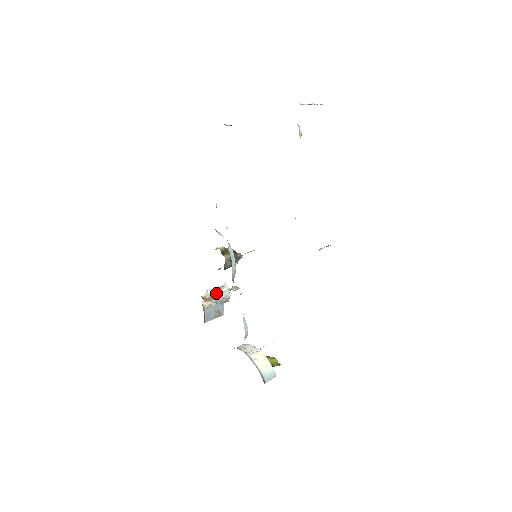
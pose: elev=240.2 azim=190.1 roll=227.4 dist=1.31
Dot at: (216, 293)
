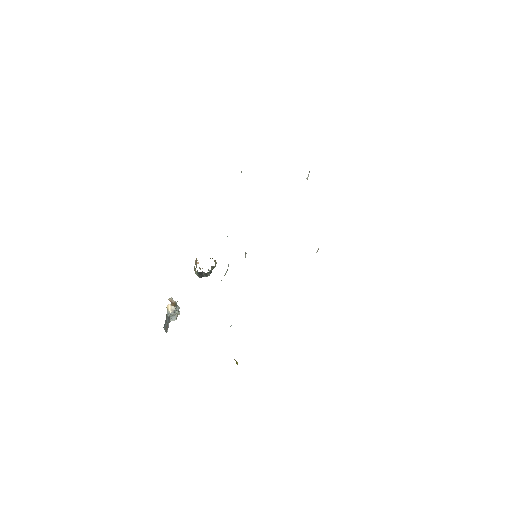
Dot at: (176, 303)
